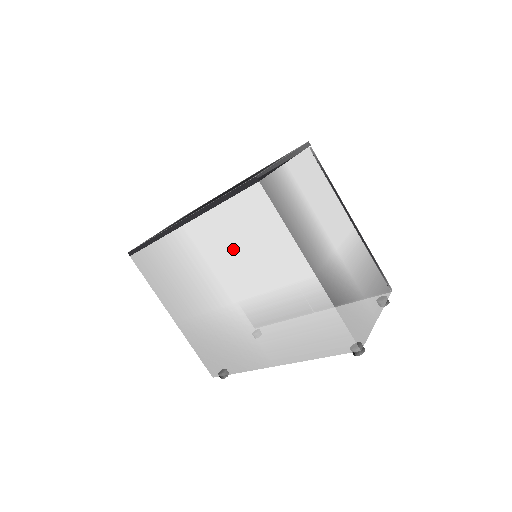
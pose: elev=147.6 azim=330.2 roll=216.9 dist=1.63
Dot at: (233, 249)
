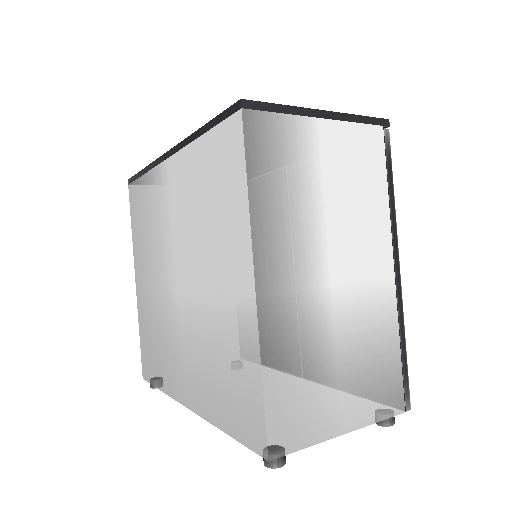
Dot at: (195, 211)
